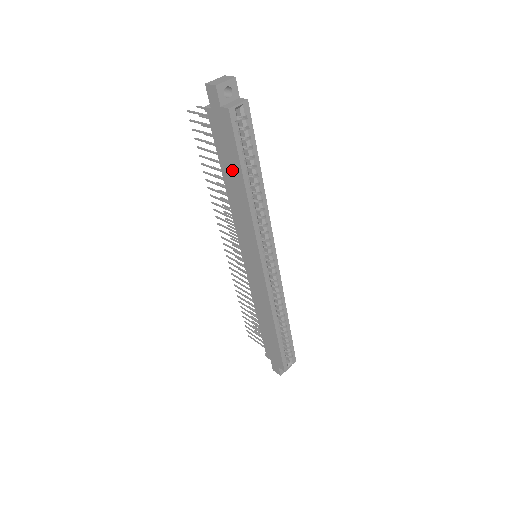
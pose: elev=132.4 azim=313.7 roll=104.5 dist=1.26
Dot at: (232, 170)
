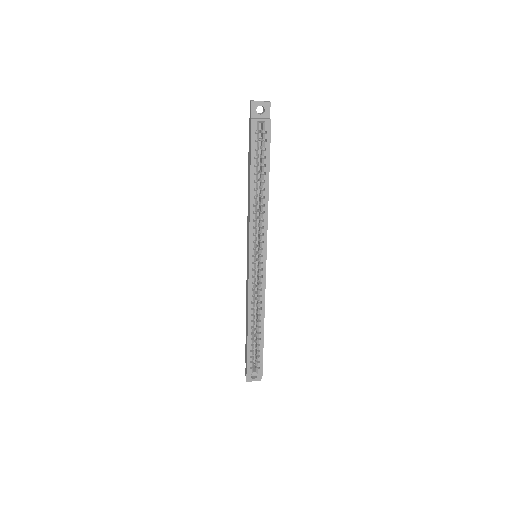
Dot at: (249, 171)
